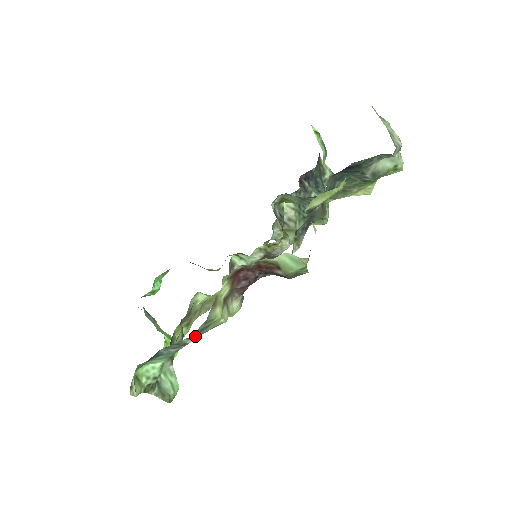
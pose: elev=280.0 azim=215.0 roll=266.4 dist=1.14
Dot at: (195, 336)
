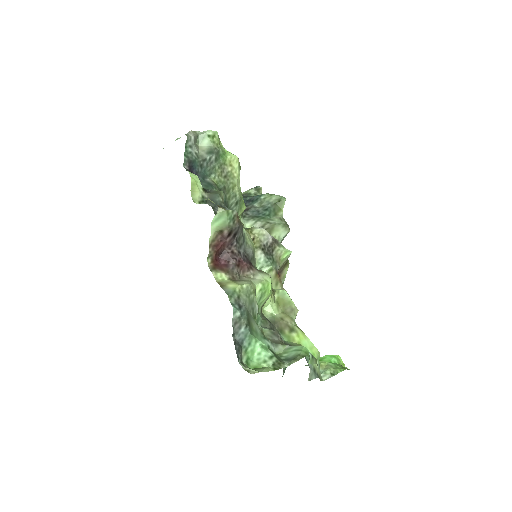
Dot at: (235, 308)
